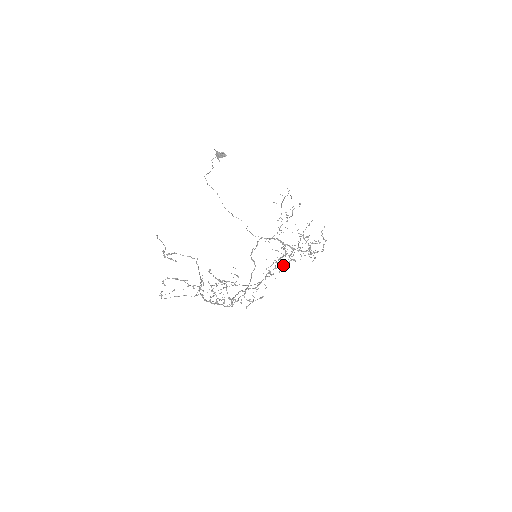
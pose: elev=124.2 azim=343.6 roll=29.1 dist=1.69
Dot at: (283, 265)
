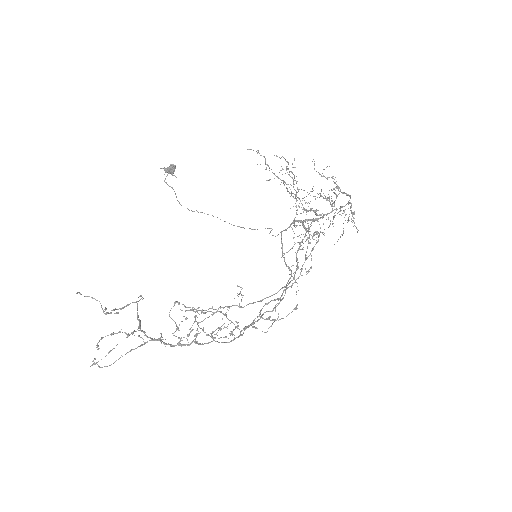
Dot at: (312, 249)
